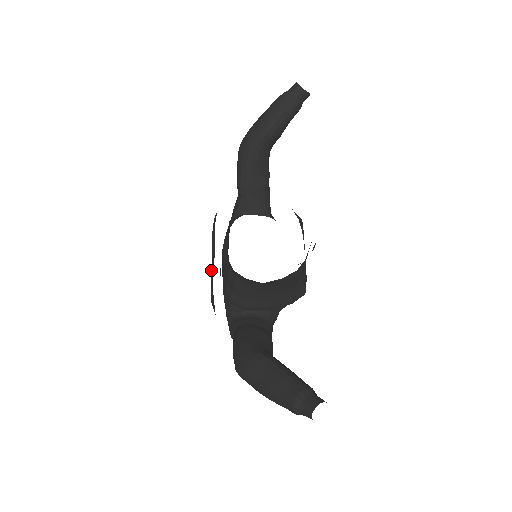
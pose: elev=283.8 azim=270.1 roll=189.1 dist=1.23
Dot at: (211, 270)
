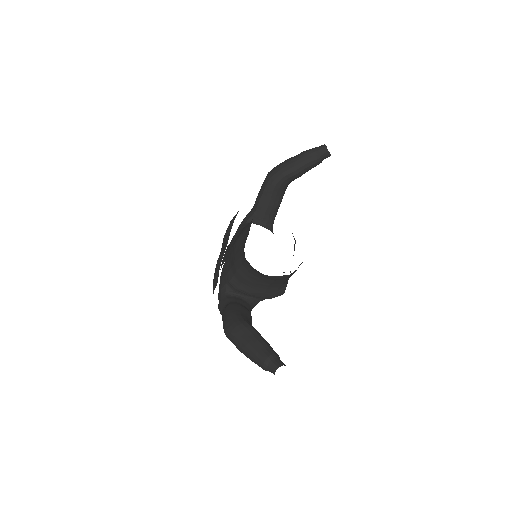
Dot at: (219, 255)
